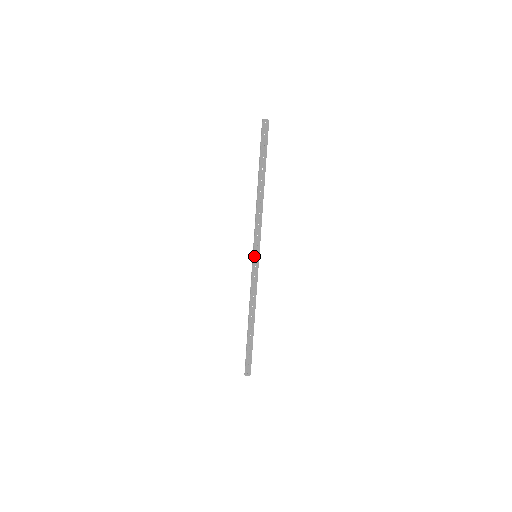
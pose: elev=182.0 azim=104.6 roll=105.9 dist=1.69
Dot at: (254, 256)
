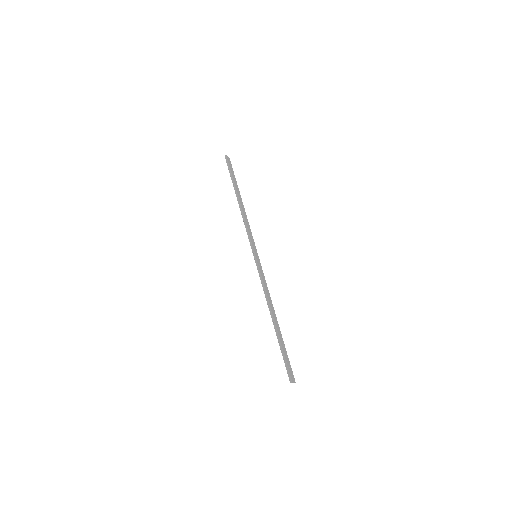
Dot at: (255, 255)
